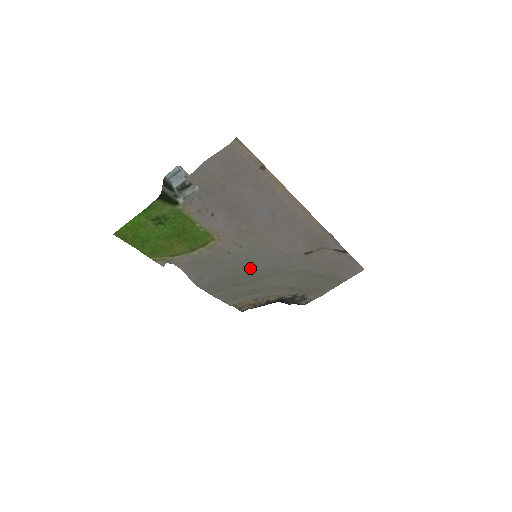
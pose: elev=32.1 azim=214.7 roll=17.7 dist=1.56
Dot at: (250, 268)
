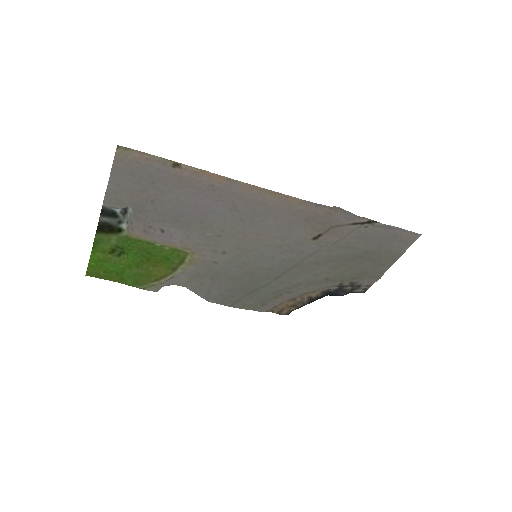
Dot at: (256, 271)
